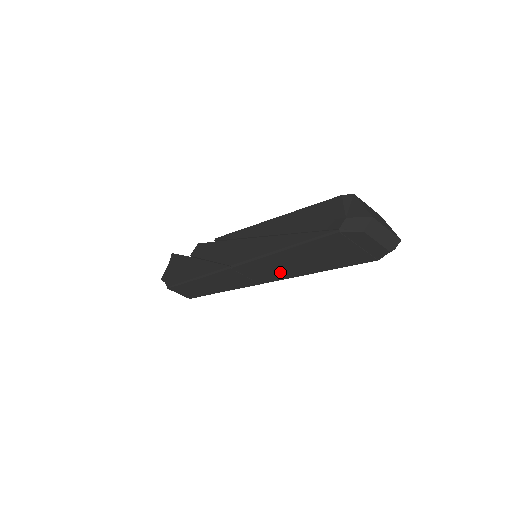
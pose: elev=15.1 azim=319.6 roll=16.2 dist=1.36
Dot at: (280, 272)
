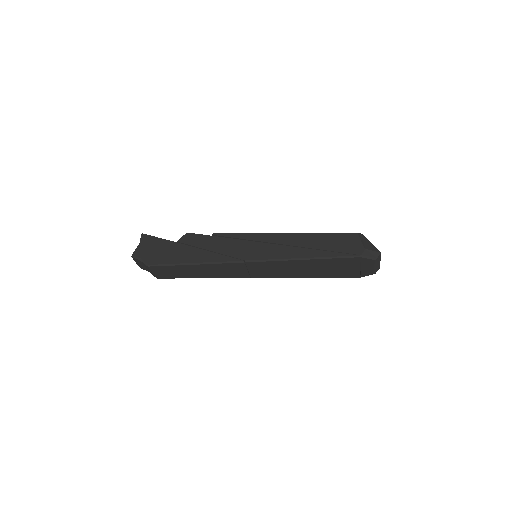
Dot at: (282, 272)
